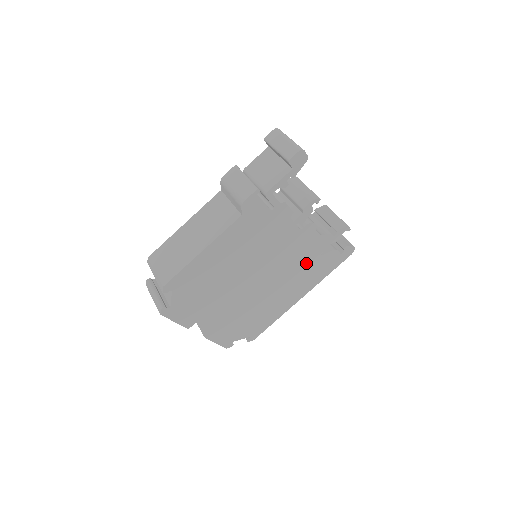
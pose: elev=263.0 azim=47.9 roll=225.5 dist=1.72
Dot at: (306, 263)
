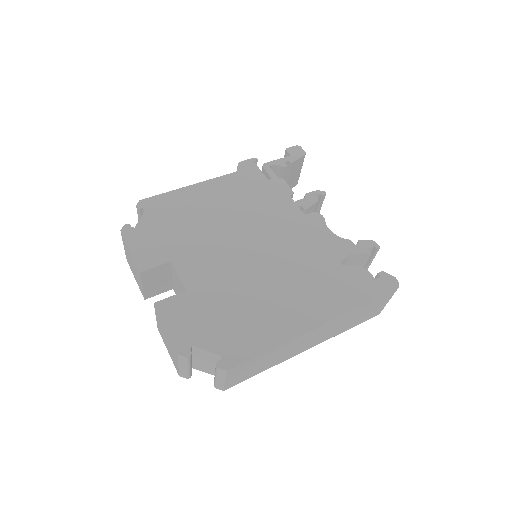
Dot at: (318, 265)
